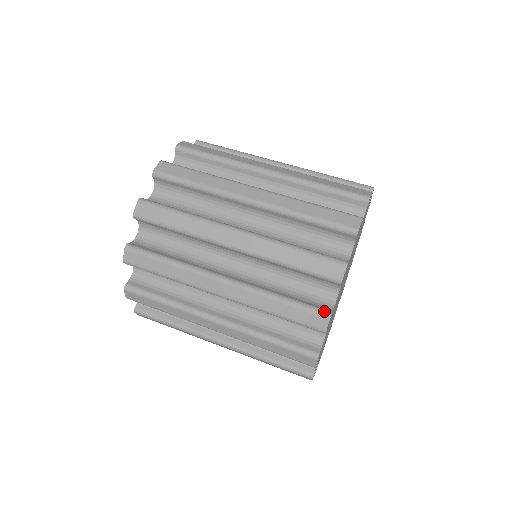
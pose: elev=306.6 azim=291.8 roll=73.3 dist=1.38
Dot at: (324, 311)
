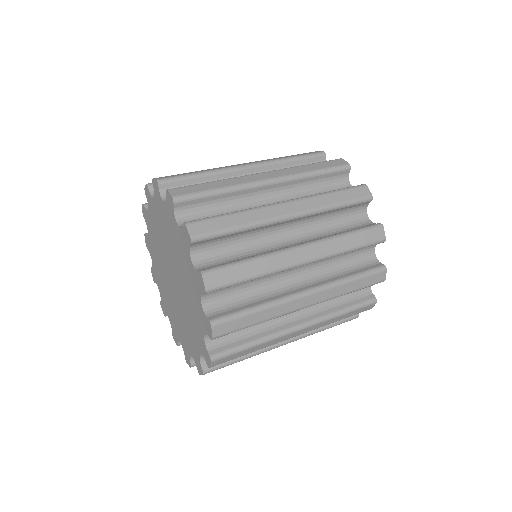
Dot at: (376, 224)
